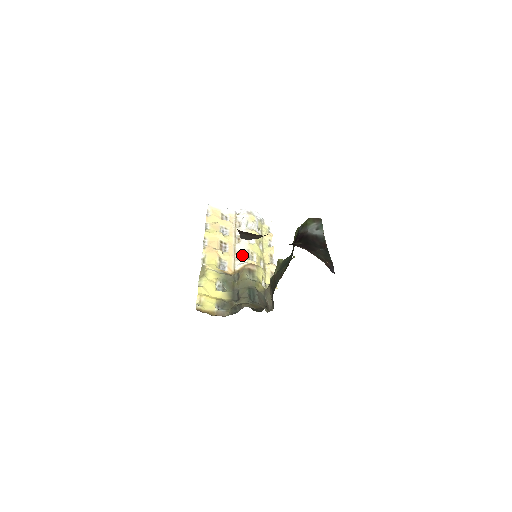
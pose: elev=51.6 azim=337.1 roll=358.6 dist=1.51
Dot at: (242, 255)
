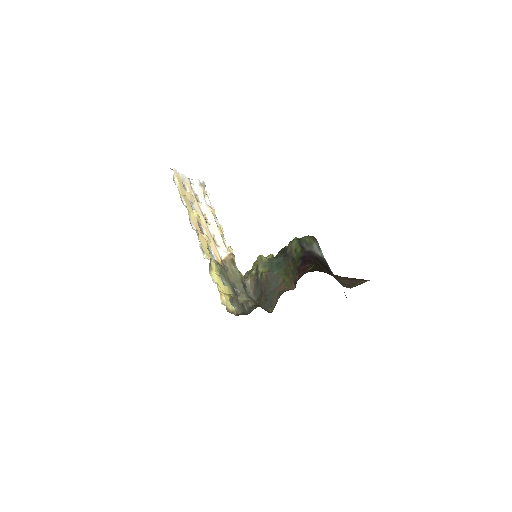
Dot at: (219, 241)
